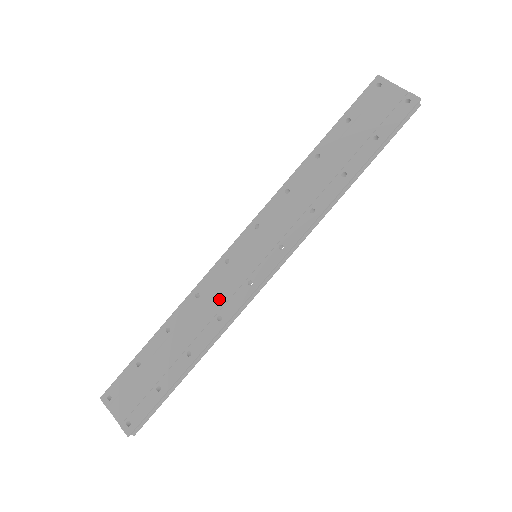
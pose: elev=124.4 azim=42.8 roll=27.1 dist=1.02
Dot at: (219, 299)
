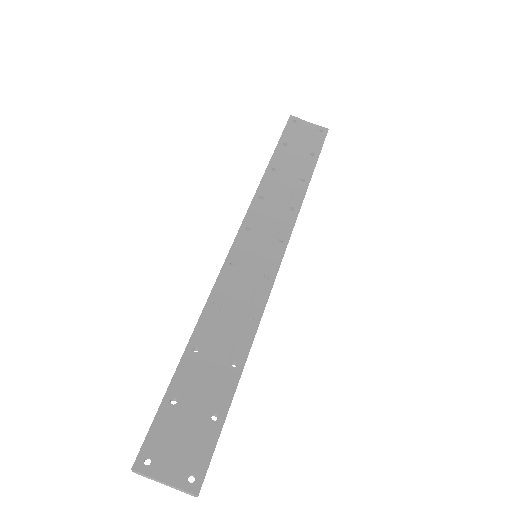
Dot at: (242, 300)
